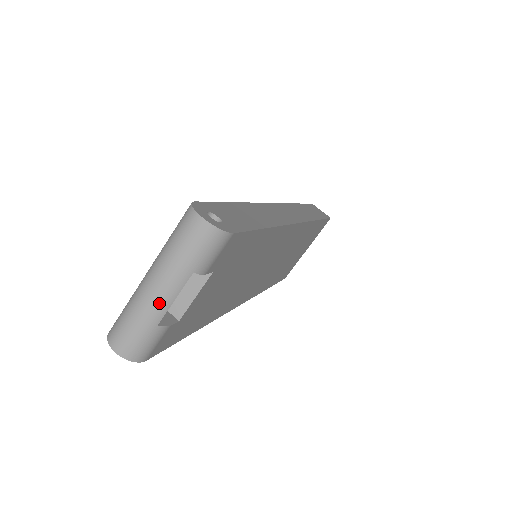
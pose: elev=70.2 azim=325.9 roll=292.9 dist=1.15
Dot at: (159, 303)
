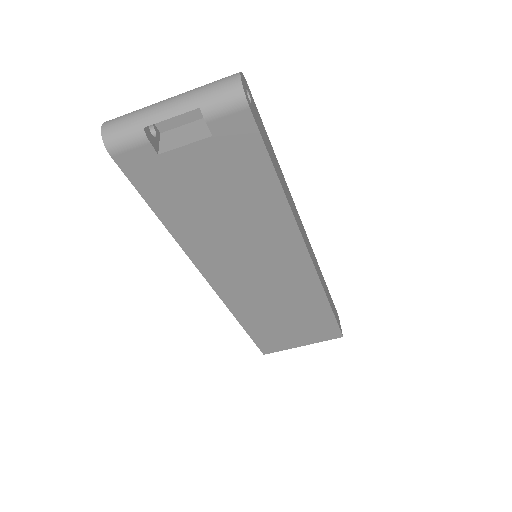
Dot at: (160, 111)
